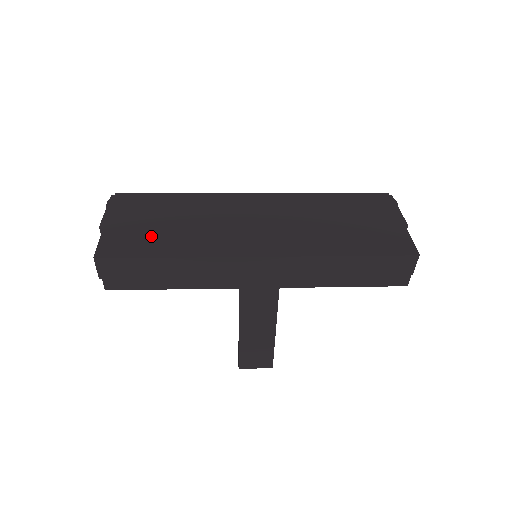
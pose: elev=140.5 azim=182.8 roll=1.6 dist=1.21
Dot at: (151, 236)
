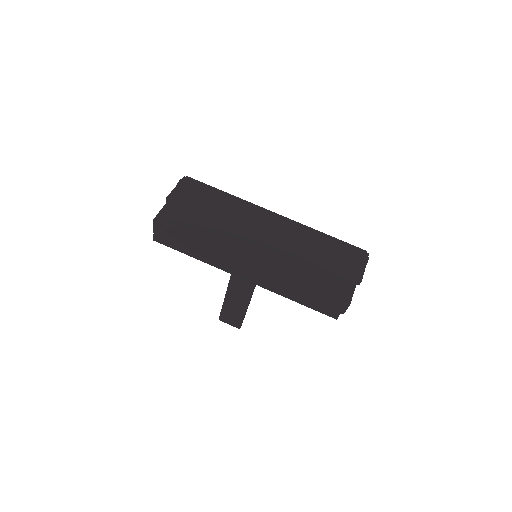
Dot at: (193, 219)
